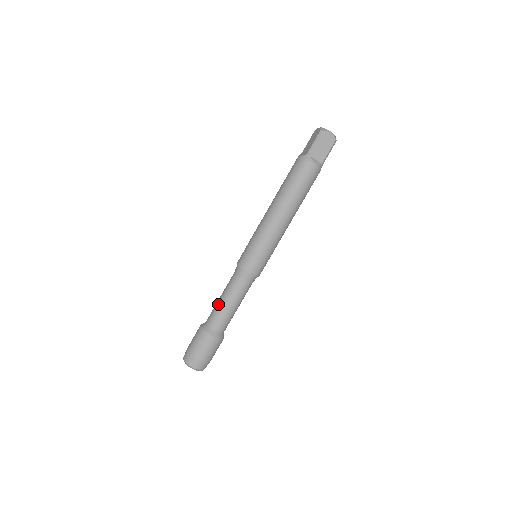
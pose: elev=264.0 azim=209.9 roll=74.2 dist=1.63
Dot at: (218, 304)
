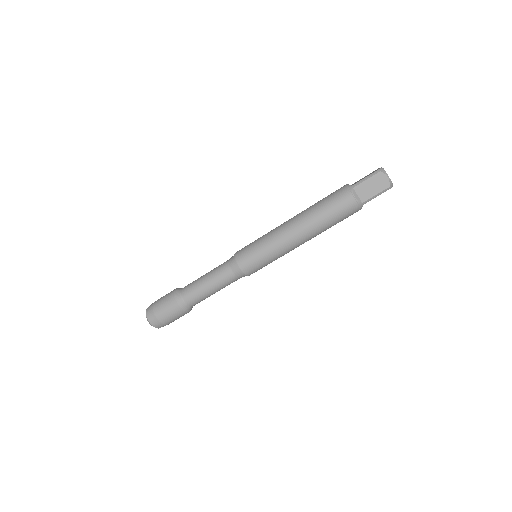
Dot at: (199, 278)
